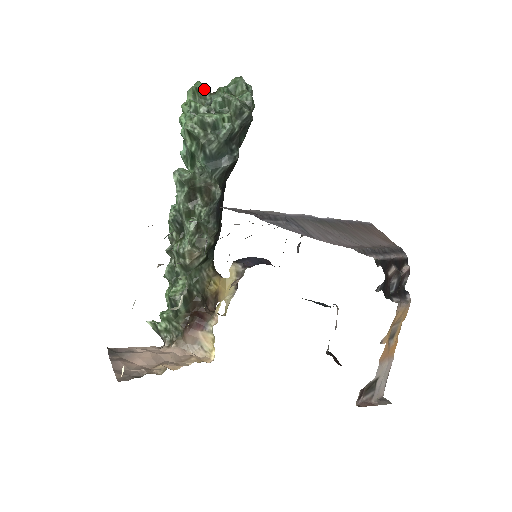
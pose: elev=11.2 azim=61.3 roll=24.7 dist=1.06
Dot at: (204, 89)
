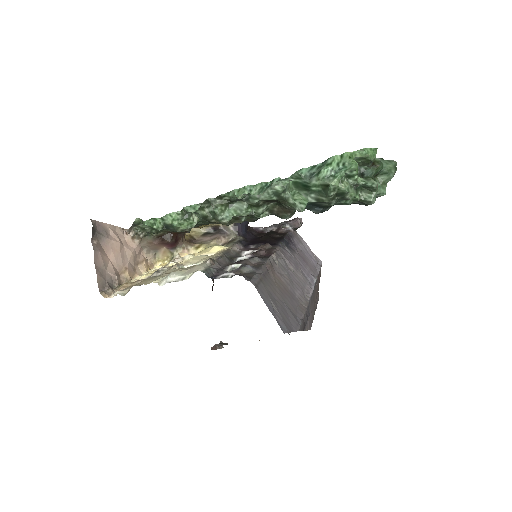
Dot at: (372, 162)
